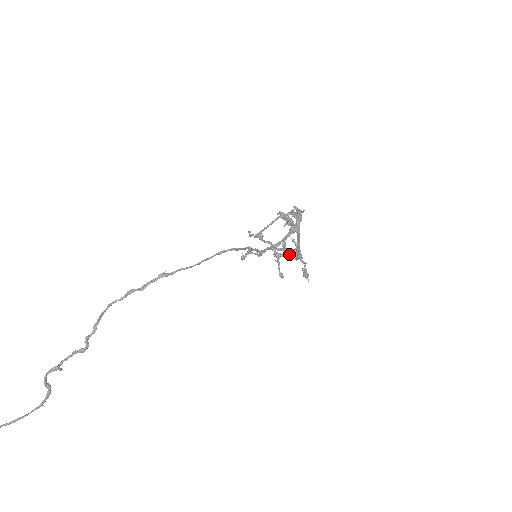
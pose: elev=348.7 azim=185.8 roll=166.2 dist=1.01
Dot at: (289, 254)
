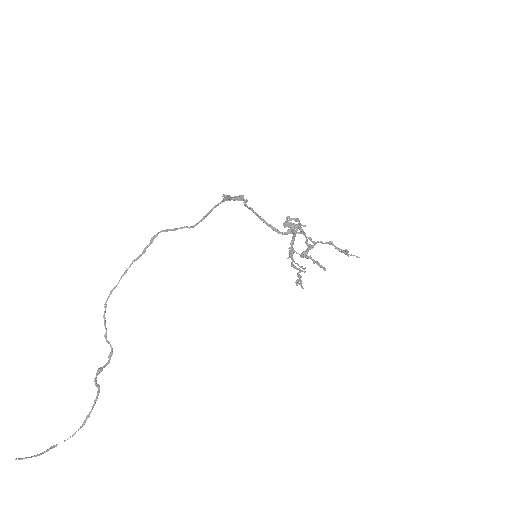
Dot at: (310, 246)
